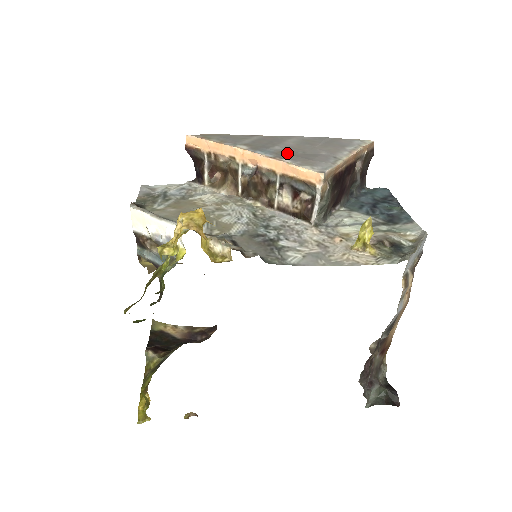
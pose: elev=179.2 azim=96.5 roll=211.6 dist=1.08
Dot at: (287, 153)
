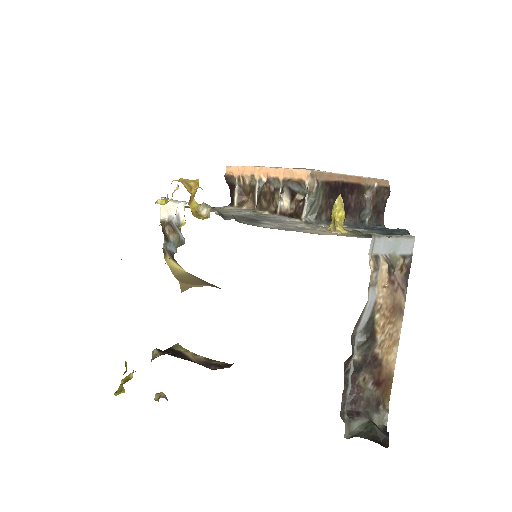
Dot at: occluded
